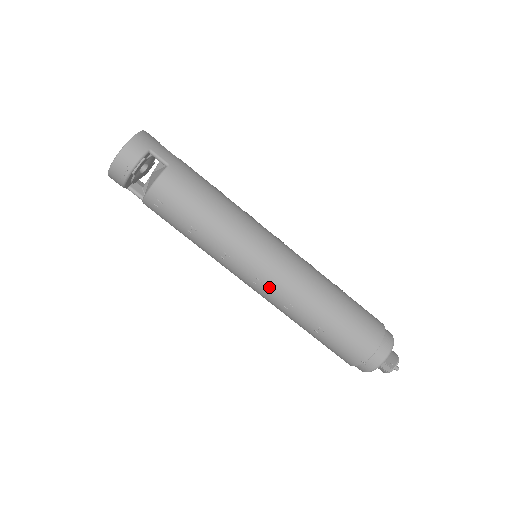
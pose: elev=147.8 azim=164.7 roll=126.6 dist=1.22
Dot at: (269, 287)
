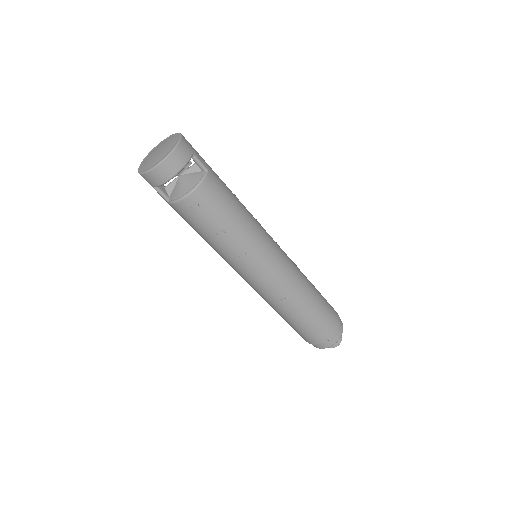
Dot at: (274, 283)
